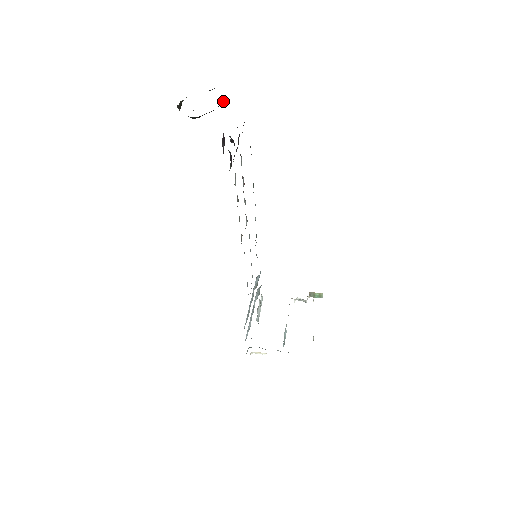
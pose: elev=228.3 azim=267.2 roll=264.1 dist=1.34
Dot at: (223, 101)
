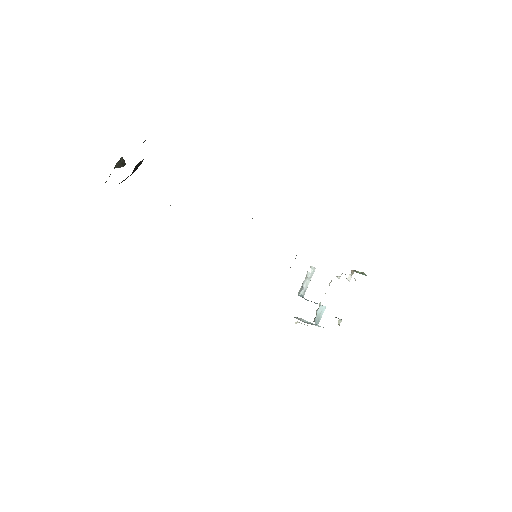
Dot at: (139, 163)
